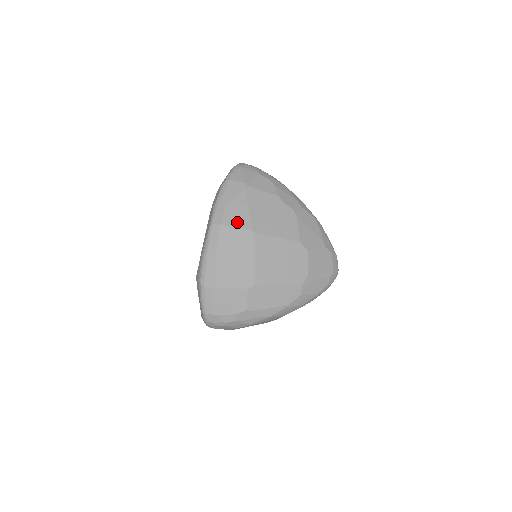
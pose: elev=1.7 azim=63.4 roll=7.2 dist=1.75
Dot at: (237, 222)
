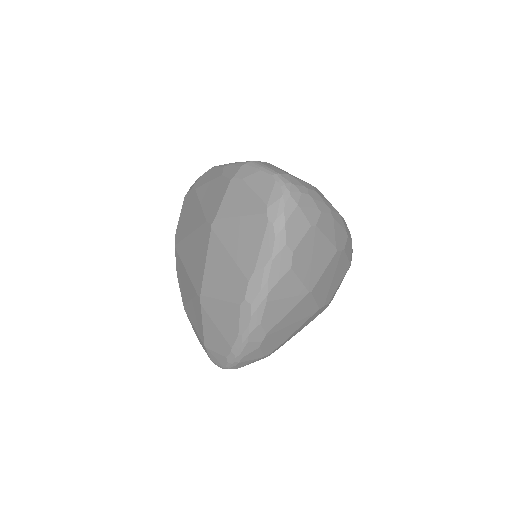
Dot at: occluded
